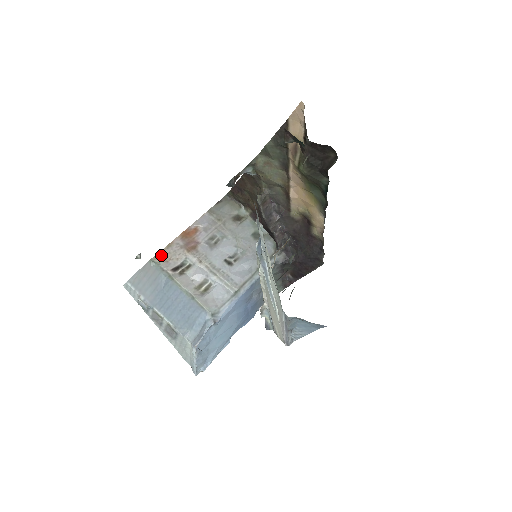
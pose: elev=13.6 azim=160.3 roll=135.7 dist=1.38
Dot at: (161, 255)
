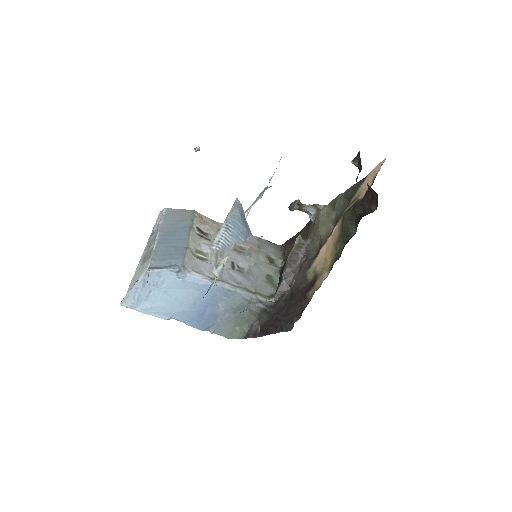
Dot at: (202, 217)
